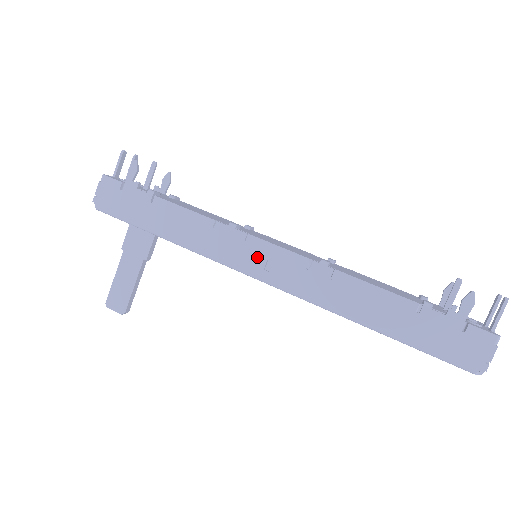
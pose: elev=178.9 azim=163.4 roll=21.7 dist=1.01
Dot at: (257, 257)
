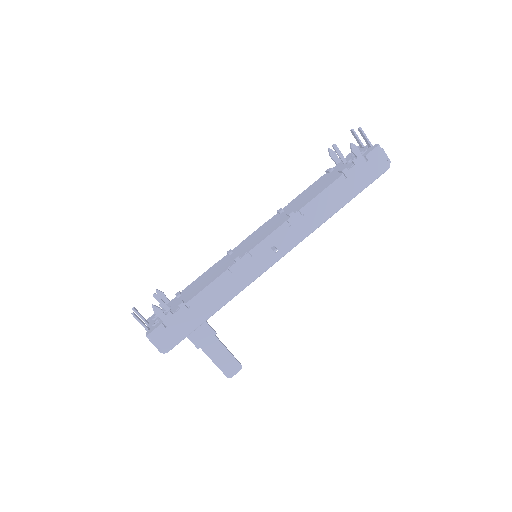
Dot at: (266, 254)
